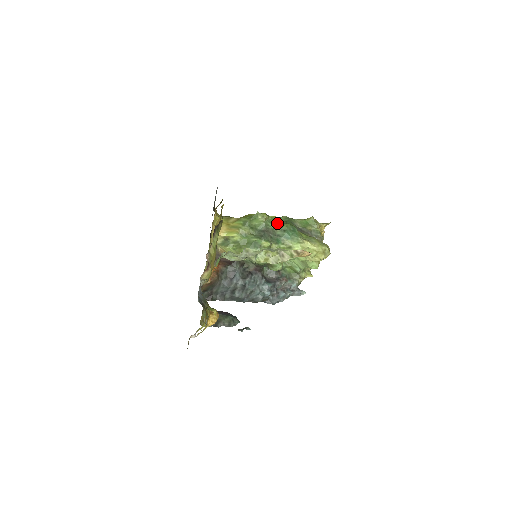
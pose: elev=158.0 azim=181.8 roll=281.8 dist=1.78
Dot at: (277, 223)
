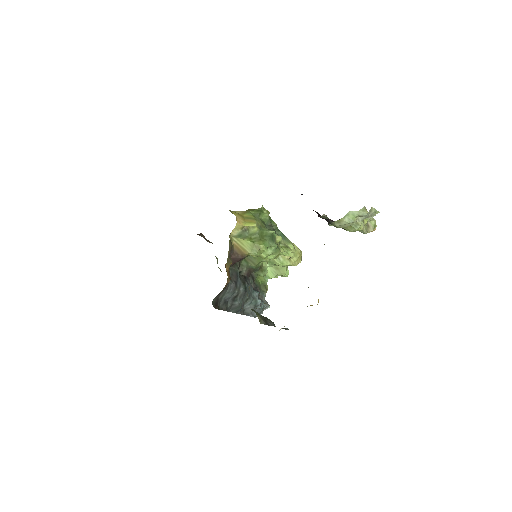
Dot at: (273, 221)
